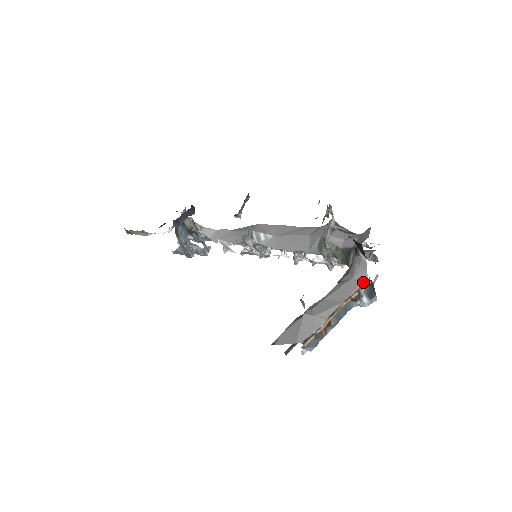
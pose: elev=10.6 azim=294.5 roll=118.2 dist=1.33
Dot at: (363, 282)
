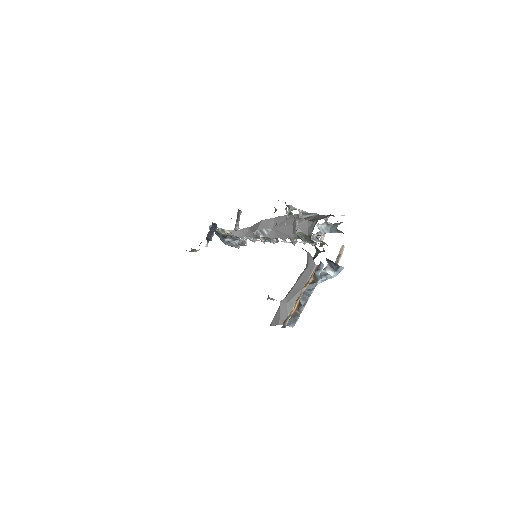
Dot at: (314, 269)
